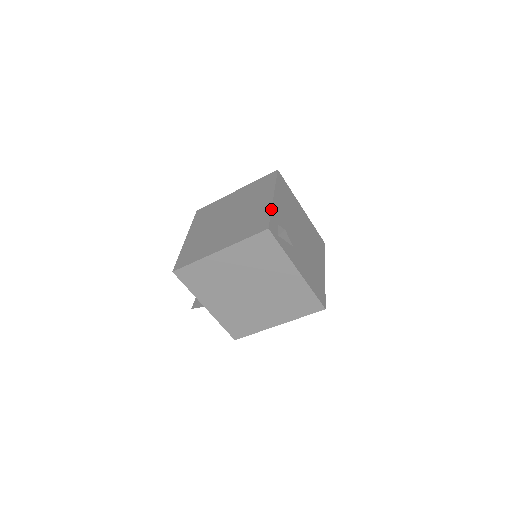
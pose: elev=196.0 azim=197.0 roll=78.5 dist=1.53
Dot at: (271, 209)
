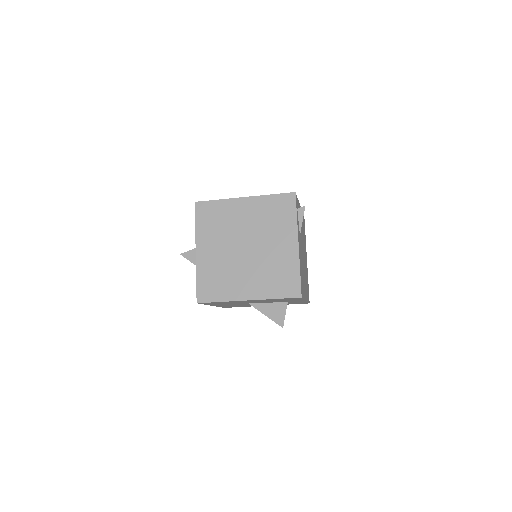
Dot at: (298, 200)
